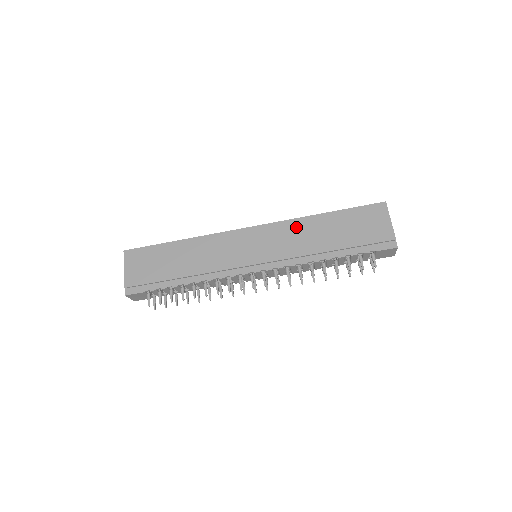
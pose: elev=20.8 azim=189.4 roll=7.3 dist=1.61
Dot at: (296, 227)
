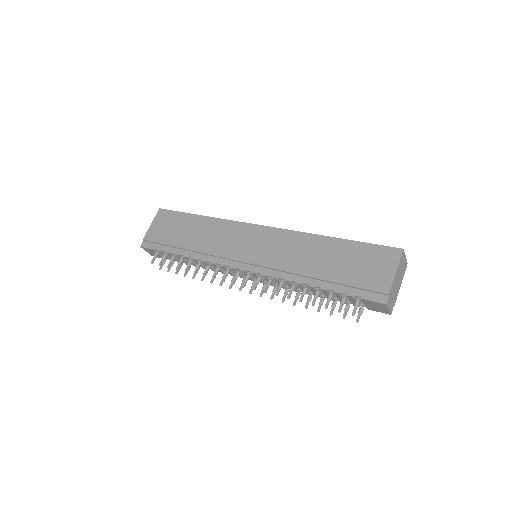
Dot at: (299, 241)
